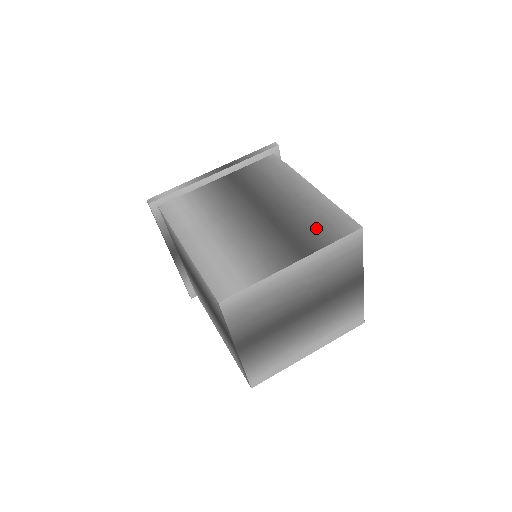
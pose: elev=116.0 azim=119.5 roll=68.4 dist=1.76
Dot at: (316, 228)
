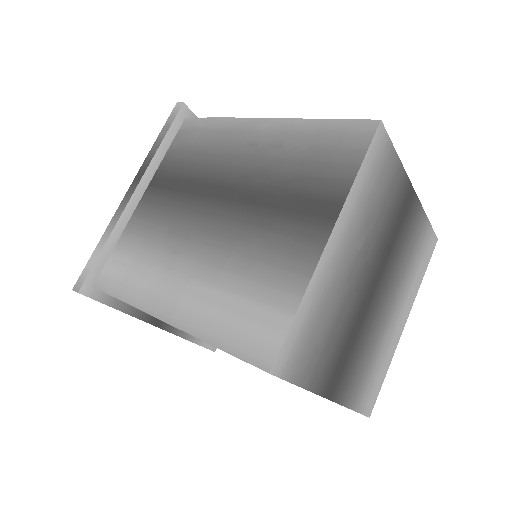
Dot at: (318, 167)
